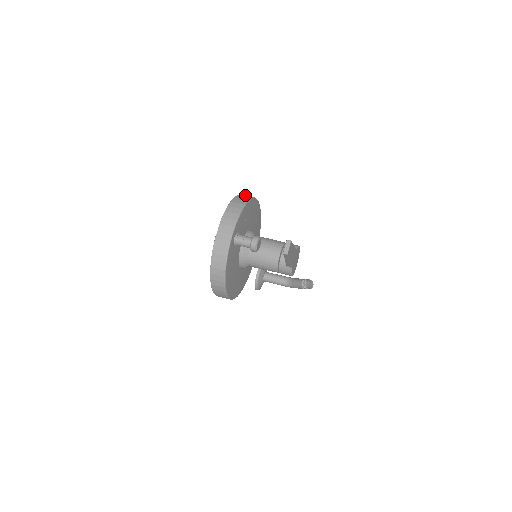
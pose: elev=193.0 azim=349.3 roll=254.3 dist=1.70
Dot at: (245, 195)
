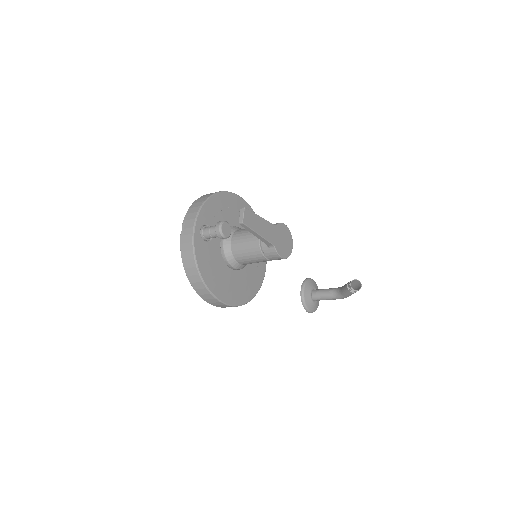
Dot at: occluded
